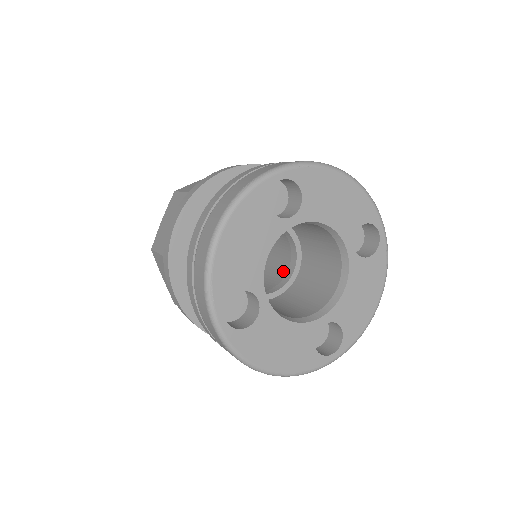
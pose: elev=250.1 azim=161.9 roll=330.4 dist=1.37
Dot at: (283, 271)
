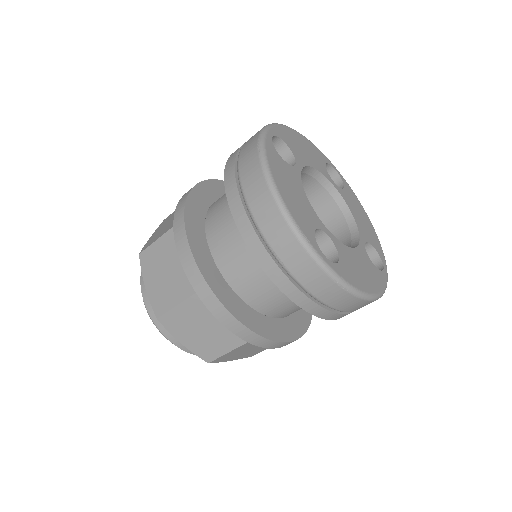
Dot at: occluded
